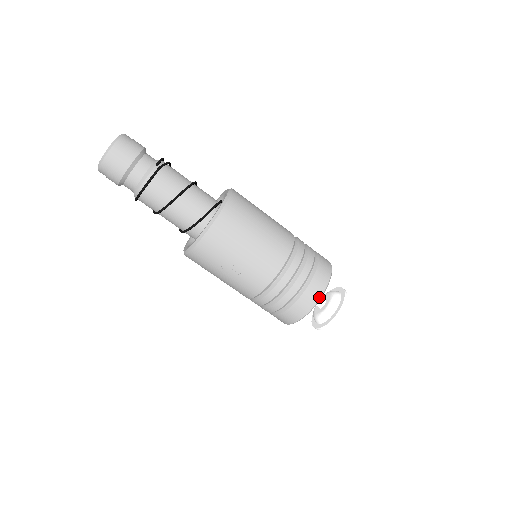
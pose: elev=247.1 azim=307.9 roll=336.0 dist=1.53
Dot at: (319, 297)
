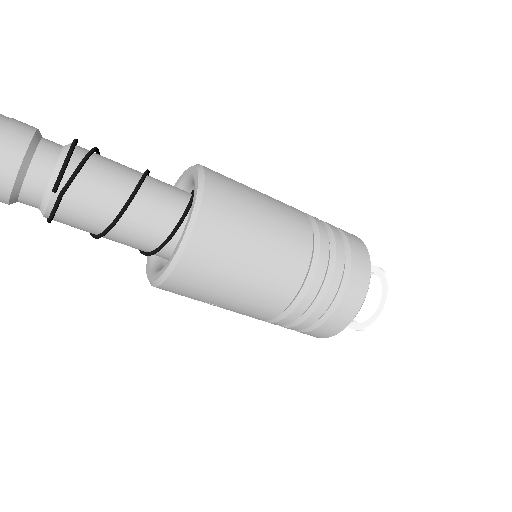
Dot at: (334, 334)
